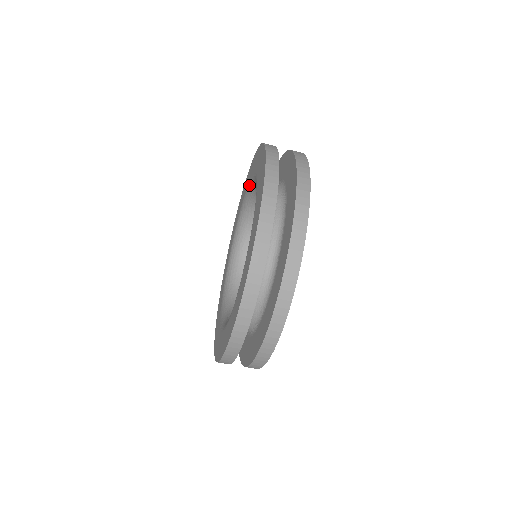
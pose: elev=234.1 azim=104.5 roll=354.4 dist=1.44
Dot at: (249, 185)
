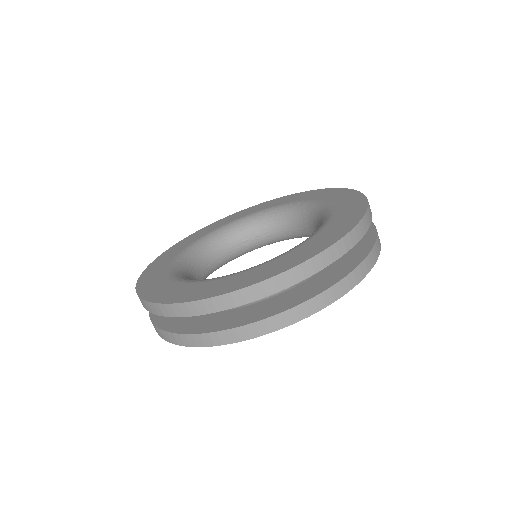
Dot at: (289, 204)
